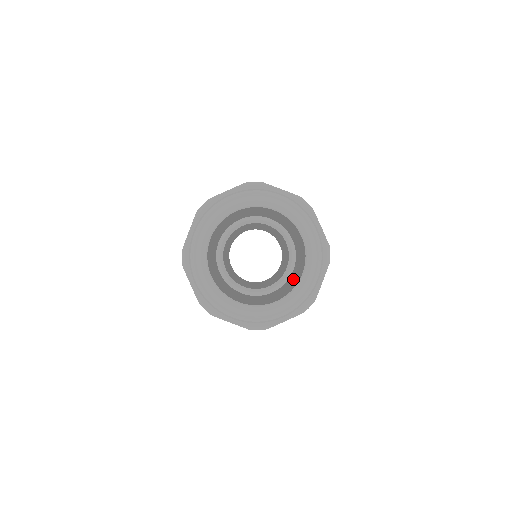
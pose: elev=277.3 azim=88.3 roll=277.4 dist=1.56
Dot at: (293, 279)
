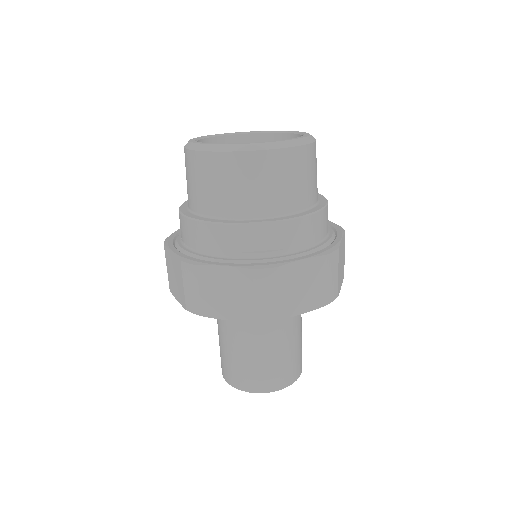
Dot at: occluded
